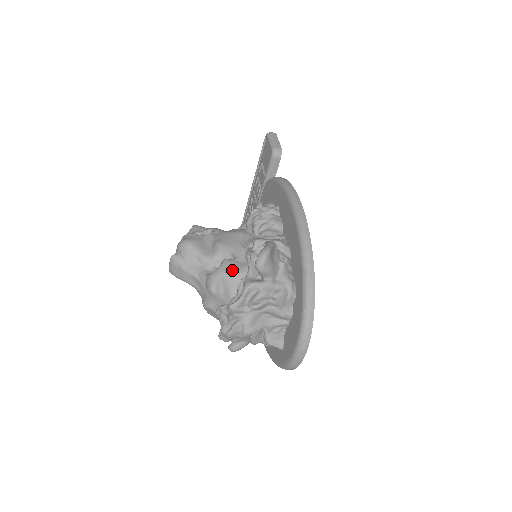
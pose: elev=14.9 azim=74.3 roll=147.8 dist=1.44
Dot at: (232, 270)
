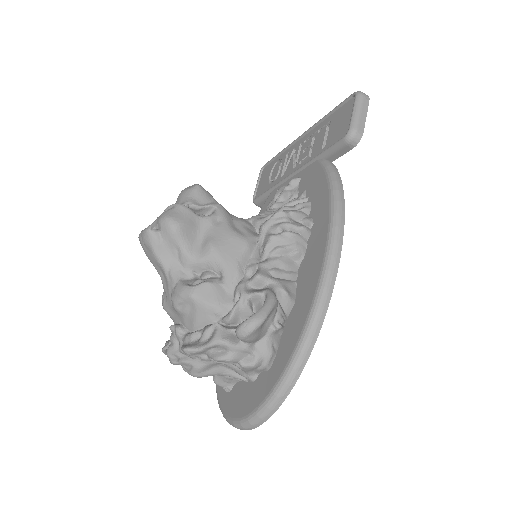
Dot at: (209, 301)
